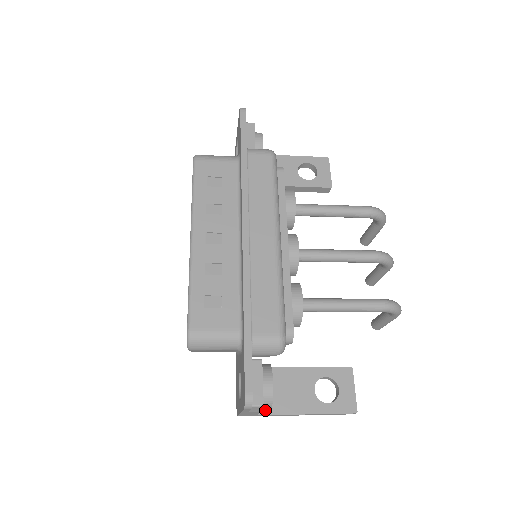
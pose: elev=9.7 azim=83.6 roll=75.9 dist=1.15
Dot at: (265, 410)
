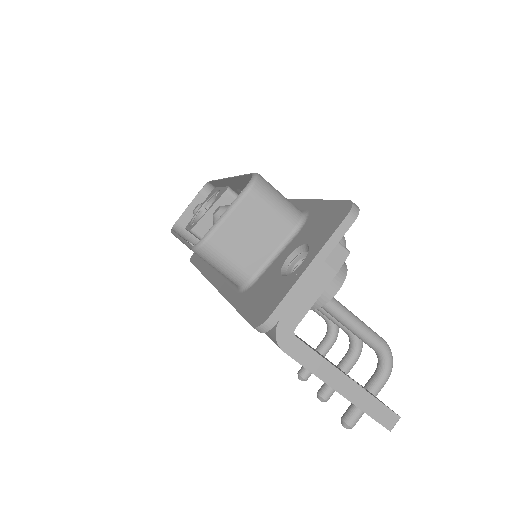
Dot at: (300, 339)
